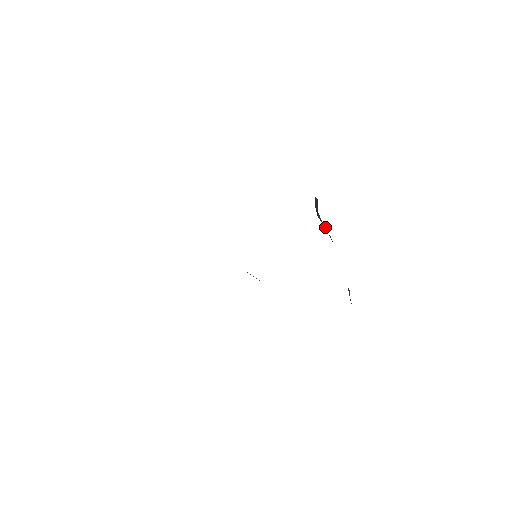
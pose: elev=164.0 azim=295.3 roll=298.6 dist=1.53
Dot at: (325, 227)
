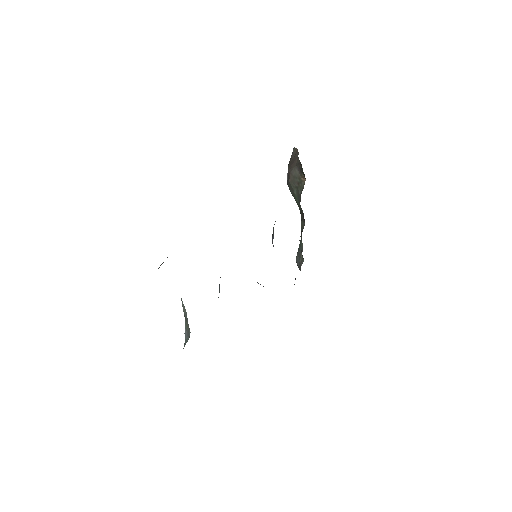
Dot at: (296, 197)
